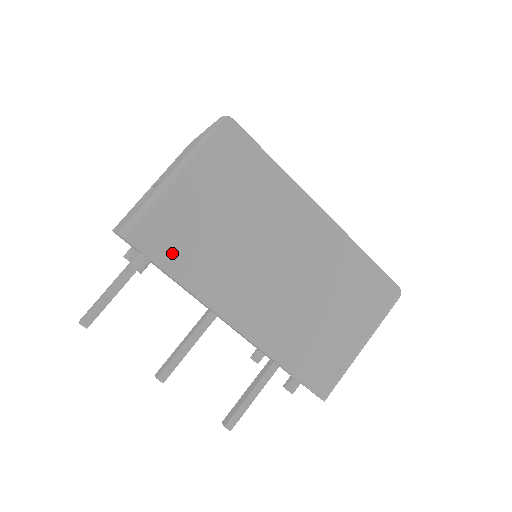
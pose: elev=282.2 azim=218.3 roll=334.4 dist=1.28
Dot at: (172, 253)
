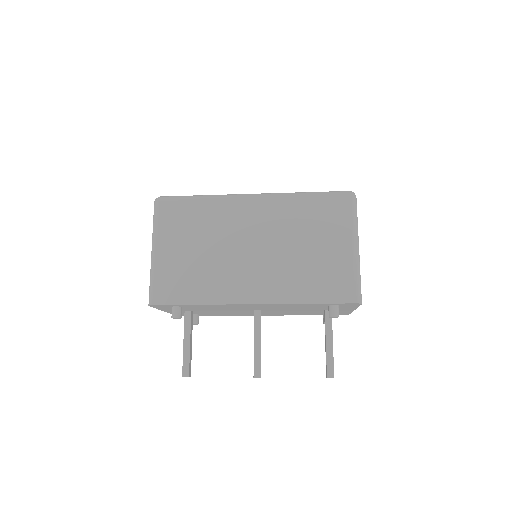
Dot at: (182, 292)
